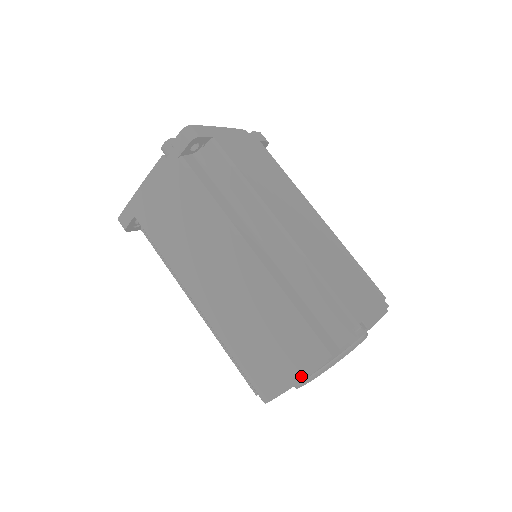
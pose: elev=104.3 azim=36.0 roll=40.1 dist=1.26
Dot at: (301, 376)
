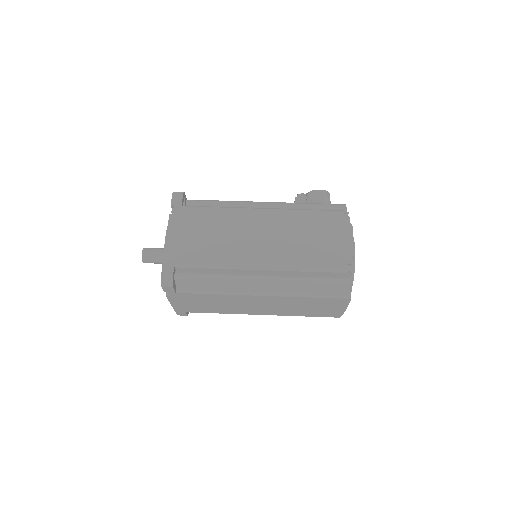
Dot at: (345, 307)
